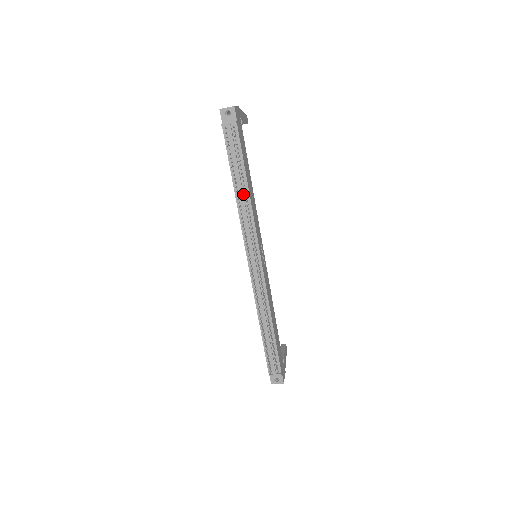
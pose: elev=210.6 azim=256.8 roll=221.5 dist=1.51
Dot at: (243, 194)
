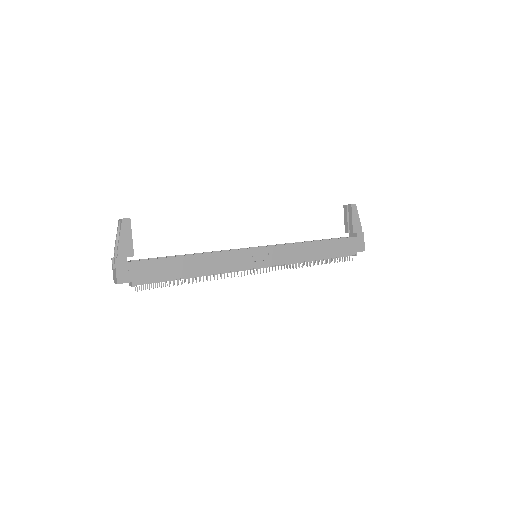
Dot at: (198, 276)
